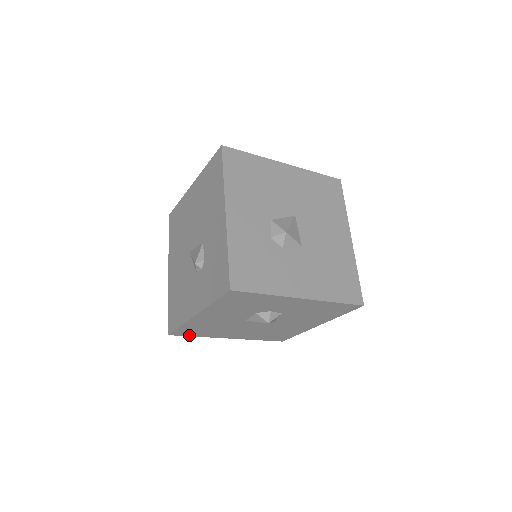
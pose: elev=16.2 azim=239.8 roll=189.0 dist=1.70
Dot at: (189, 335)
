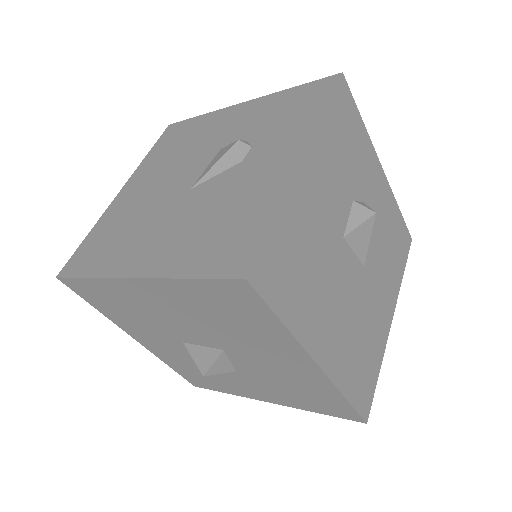
Dot at: (273, 303)
